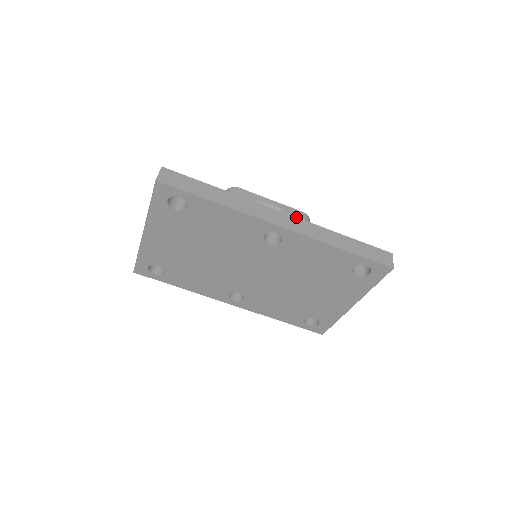
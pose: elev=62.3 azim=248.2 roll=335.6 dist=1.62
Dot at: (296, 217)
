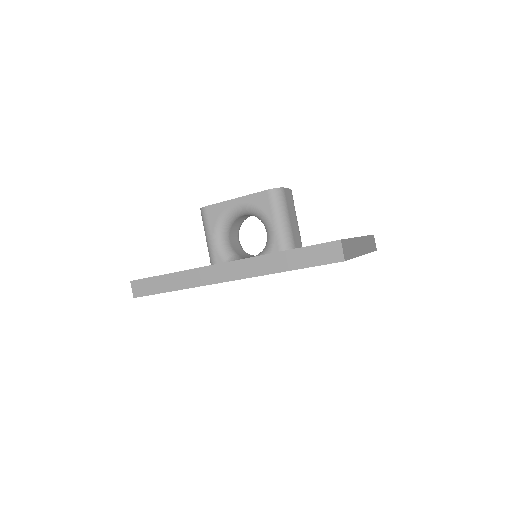
Dot at: (235, 261)
